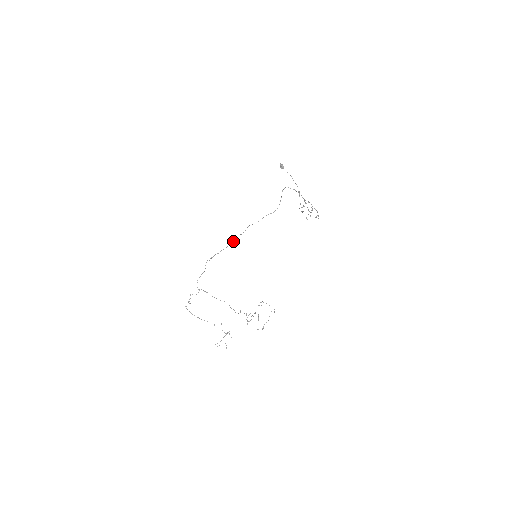
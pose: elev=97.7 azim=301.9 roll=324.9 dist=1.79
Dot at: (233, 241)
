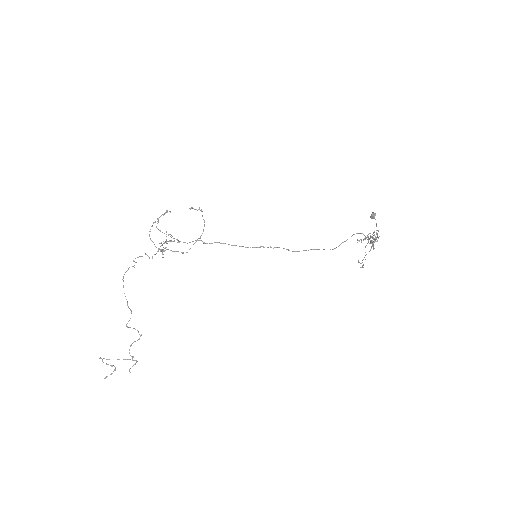
Dot at: occluded
